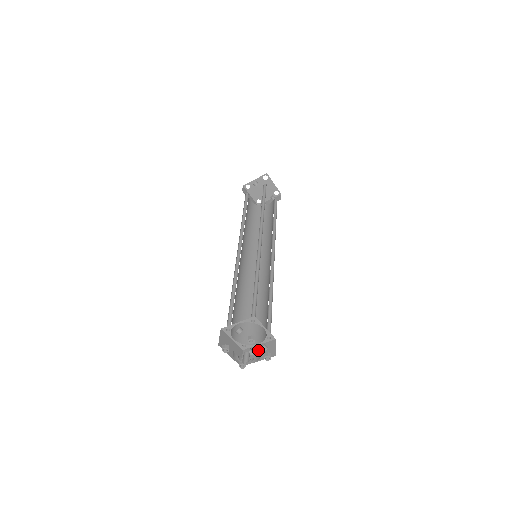
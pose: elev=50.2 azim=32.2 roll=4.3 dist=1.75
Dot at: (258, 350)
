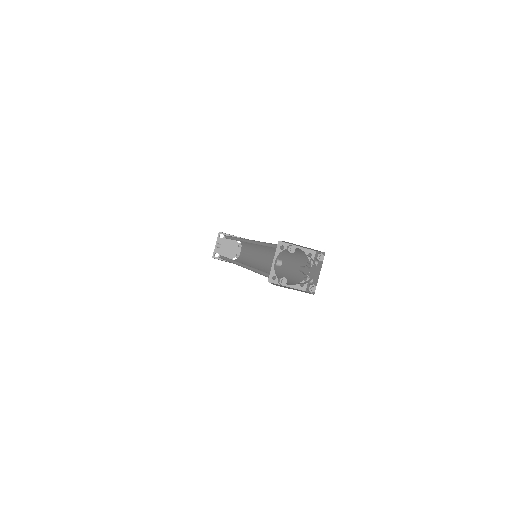
Dot at: occluded
